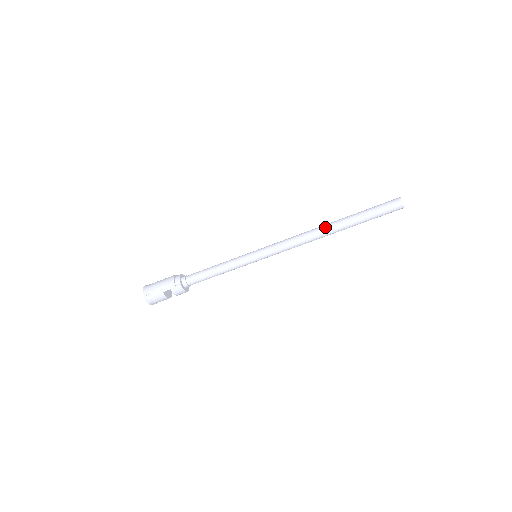
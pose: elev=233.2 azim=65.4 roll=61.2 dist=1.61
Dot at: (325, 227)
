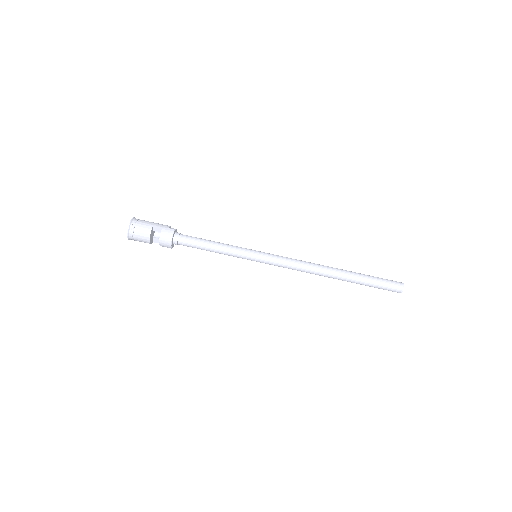
Dot at: (331, 267)
